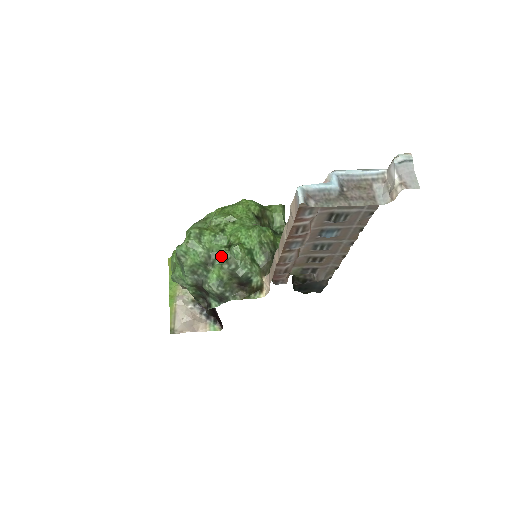
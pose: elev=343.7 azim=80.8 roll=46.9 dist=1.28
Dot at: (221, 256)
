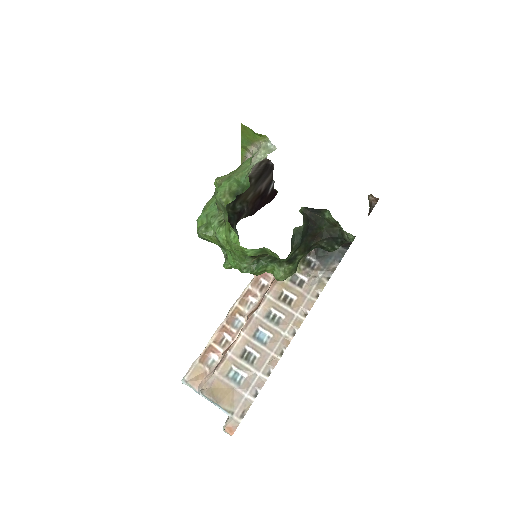
Dot at: occluded
